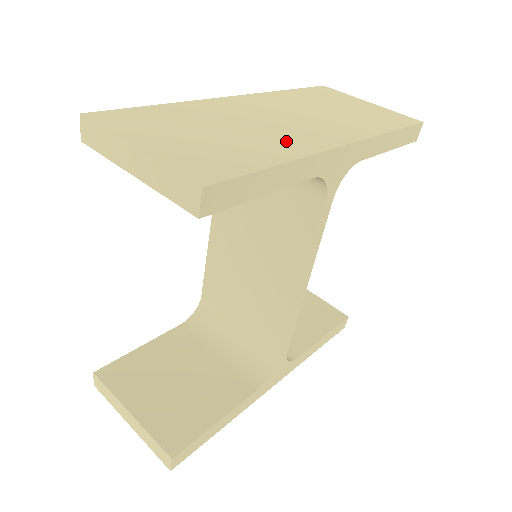
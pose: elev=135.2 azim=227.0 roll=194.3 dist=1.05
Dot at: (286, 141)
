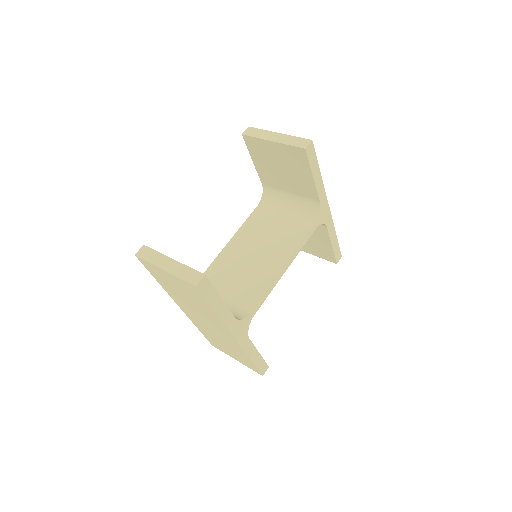
Dot at: occluded
